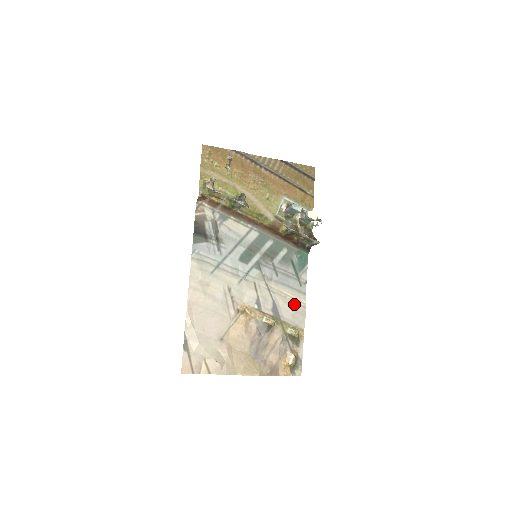
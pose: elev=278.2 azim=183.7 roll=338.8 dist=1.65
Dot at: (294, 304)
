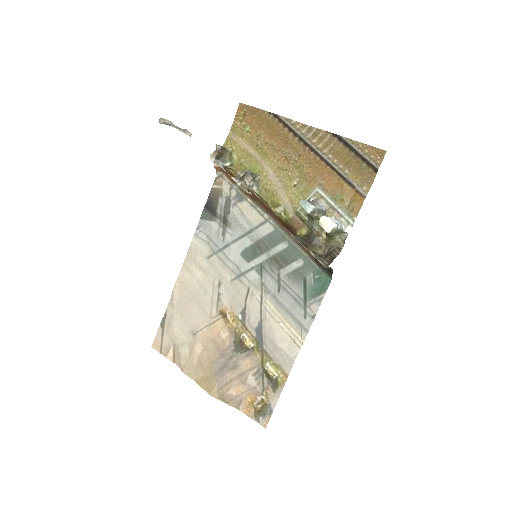
Dot at: (286, 336)
